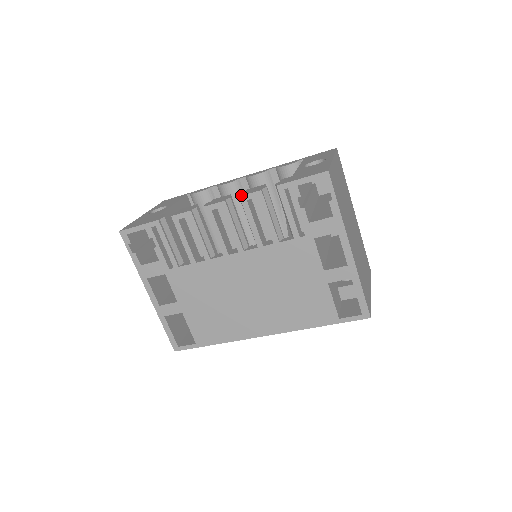
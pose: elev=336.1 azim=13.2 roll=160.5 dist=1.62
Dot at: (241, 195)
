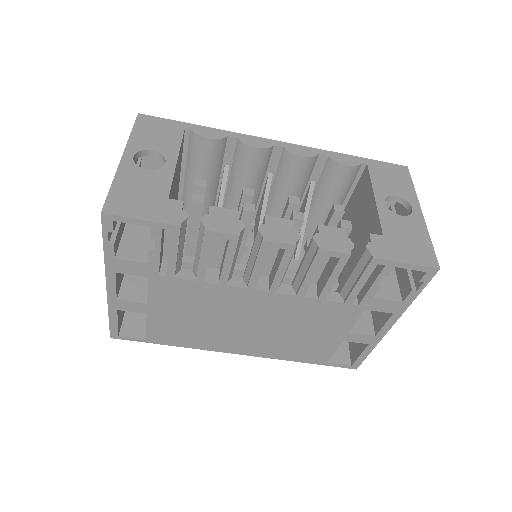
Dot at: (321, 247)
